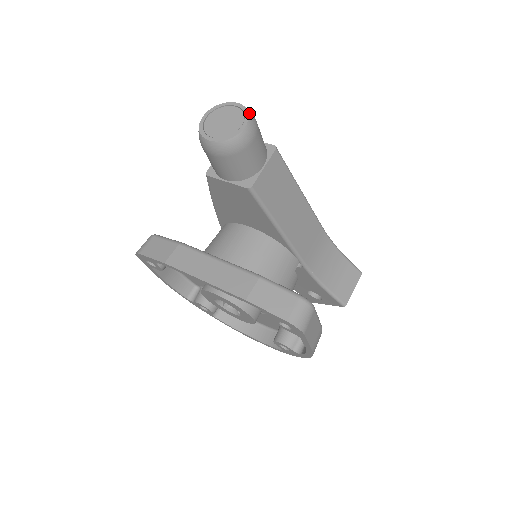
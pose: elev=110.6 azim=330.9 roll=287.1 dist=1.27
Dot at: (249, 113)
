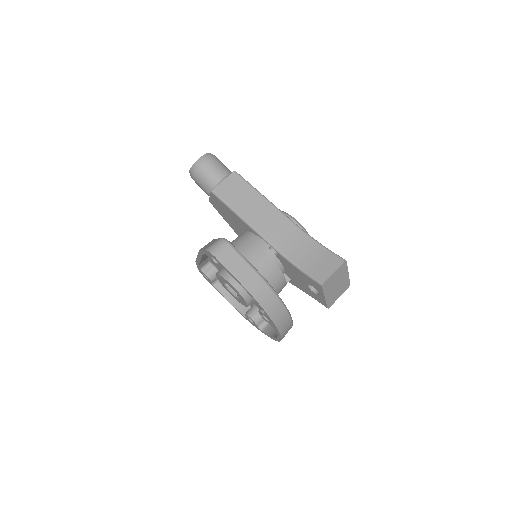
Dot at: (207, 153)
